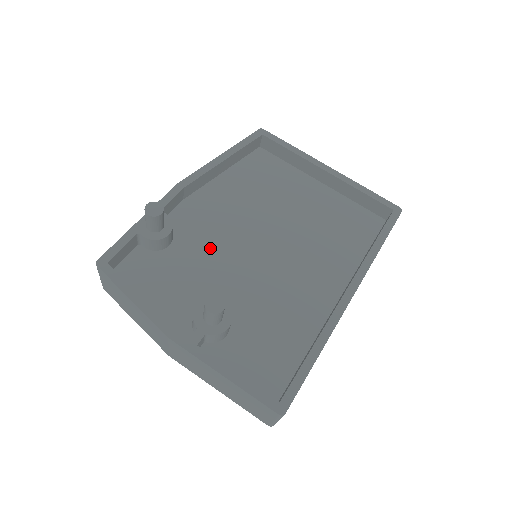
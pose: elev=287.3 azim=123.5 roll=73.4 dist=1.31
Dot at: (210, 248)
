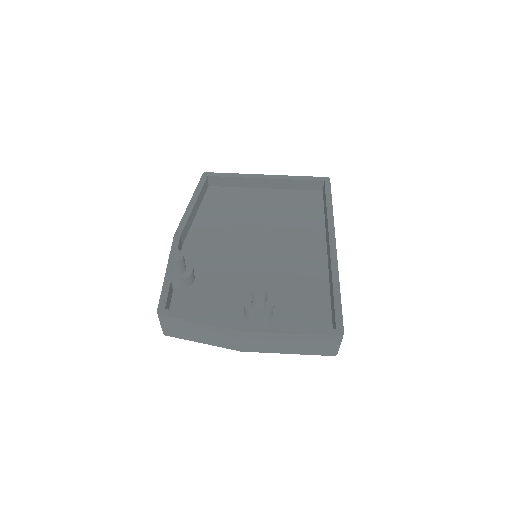
Dot at: (223, 267)
